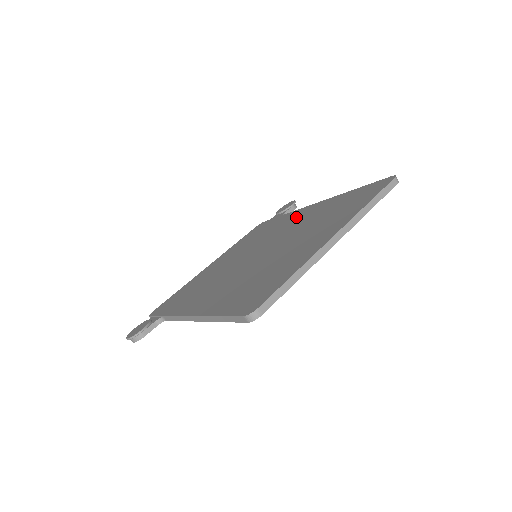
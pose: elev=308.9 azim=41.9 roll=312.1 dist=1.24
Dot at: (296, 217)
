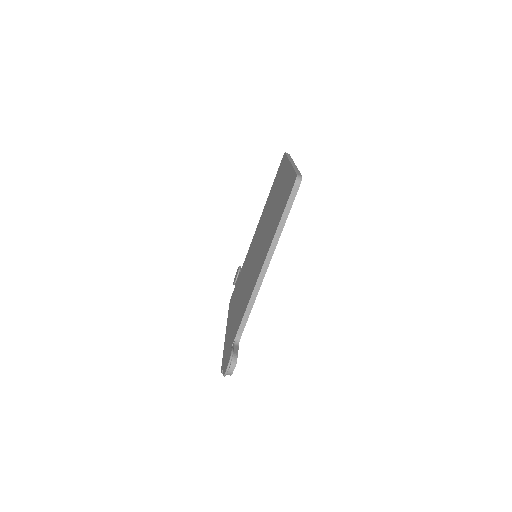
Dot at: (253, 241)
